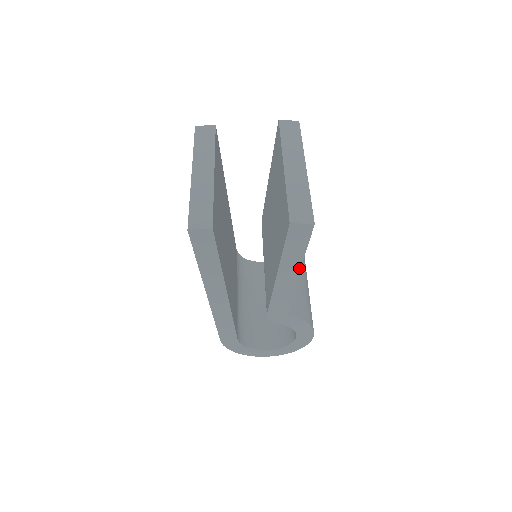
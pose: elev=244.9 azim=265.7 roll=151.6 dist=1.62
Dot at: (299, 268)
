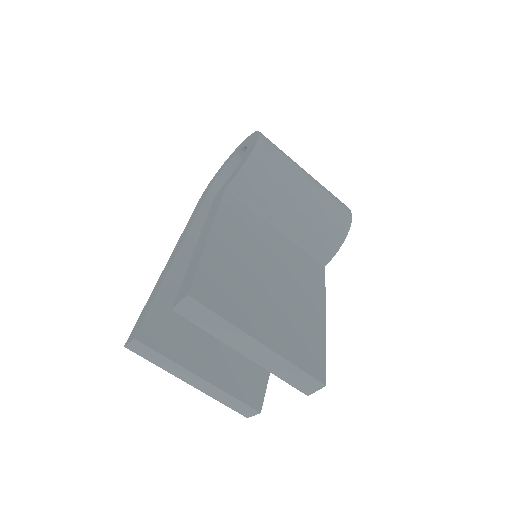
Dot at: (324, 328)
